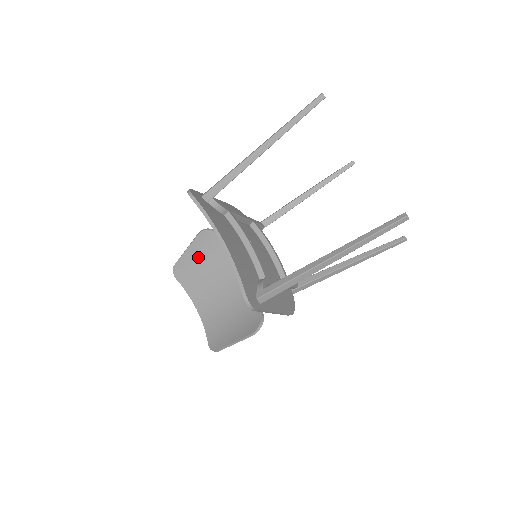
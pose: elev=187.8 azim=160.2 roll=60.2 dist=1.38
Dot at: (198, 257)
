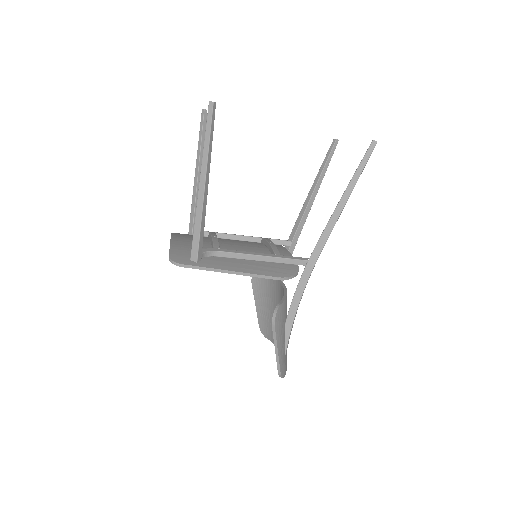
Dot at: (264, 304)
